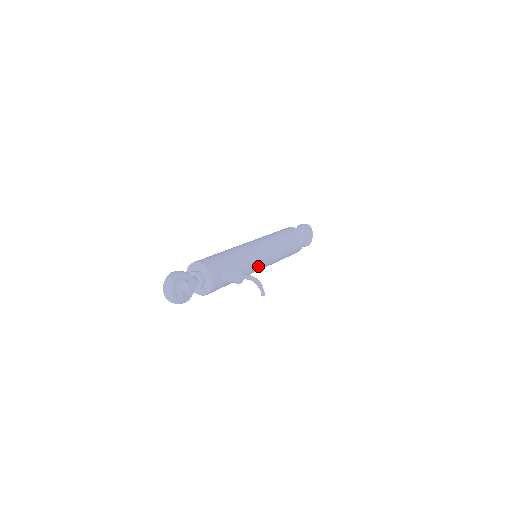
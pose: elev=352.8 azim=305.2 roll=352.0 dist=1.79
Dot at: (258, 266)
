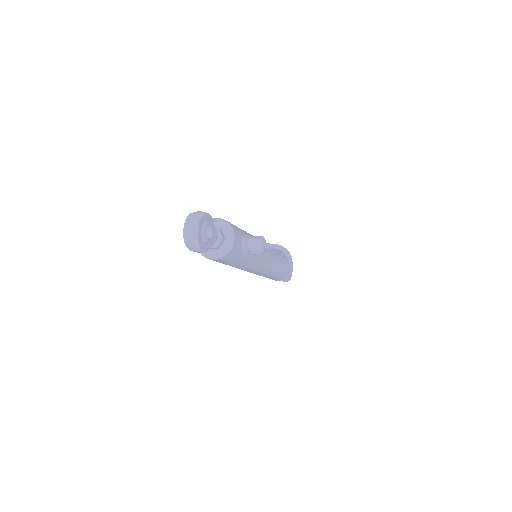
Dot at: (263, 261)
